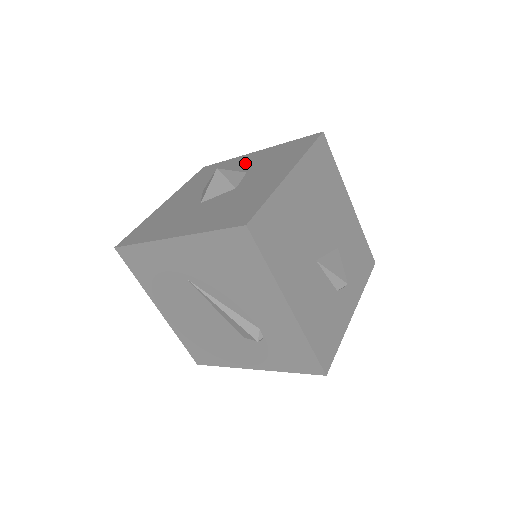
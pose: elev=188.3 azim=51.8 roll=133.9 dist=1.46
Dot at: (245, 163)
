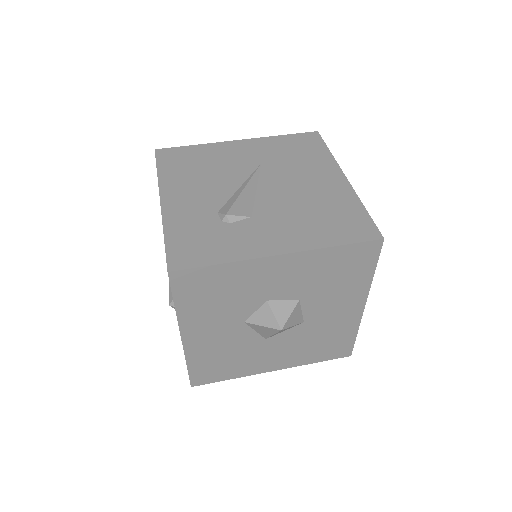
Dot at: (280, 282)
